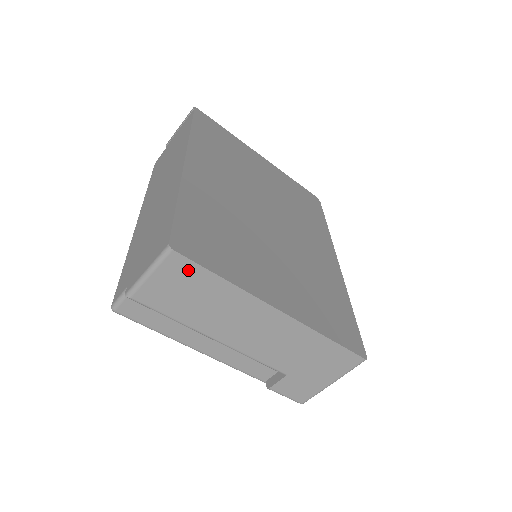
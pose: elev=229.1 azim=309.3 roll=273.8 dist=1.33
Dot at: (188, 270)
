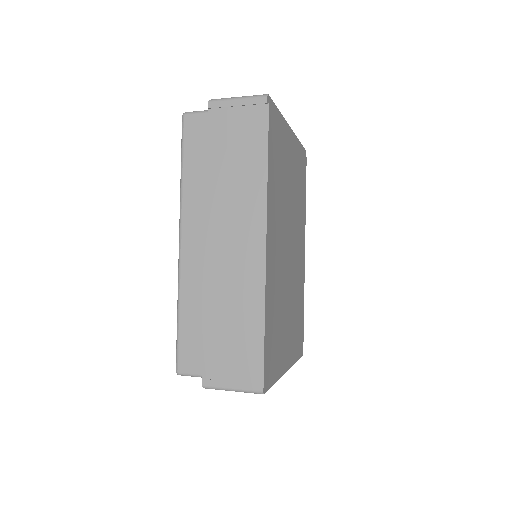
Dot at: occluded
